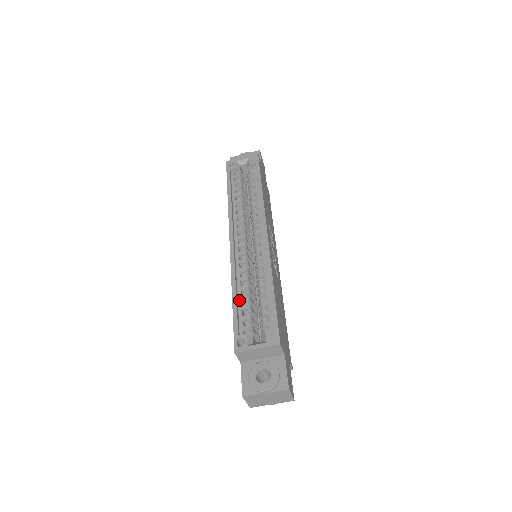
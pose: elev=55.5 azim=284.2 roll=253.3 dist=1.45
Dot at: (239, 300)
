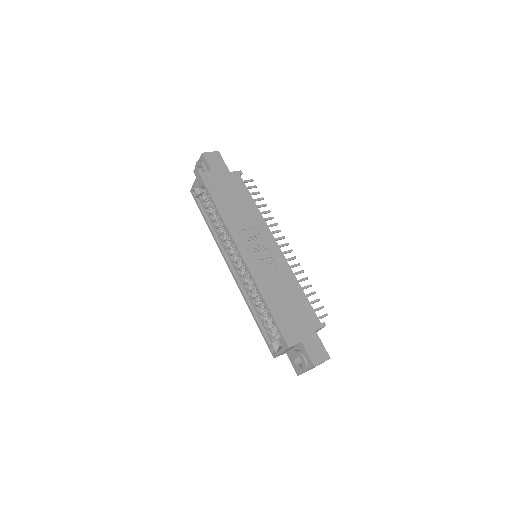
Dot at: (258, 316)
